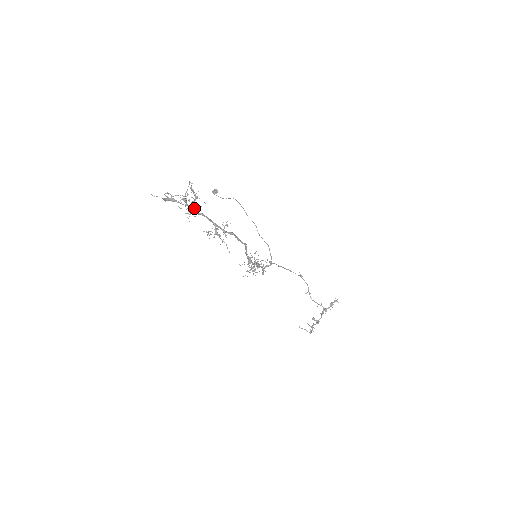
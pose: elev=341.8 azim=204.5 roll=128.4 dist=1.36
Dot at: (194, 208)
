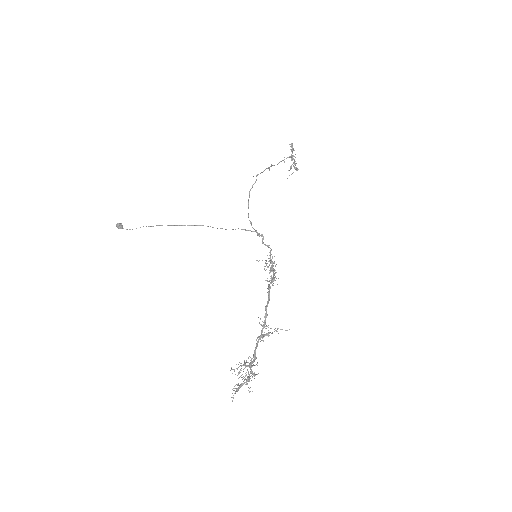
Dot at: (250, 364)
